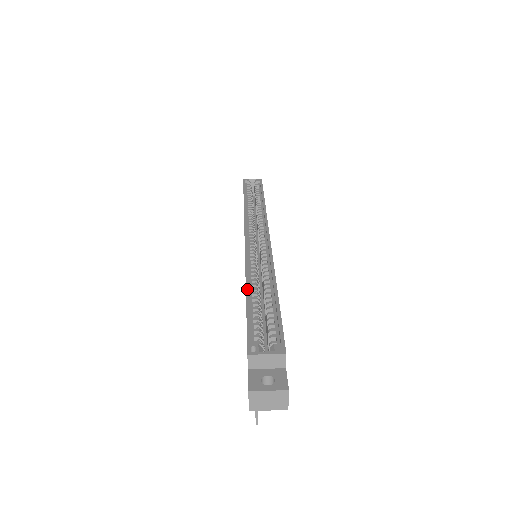
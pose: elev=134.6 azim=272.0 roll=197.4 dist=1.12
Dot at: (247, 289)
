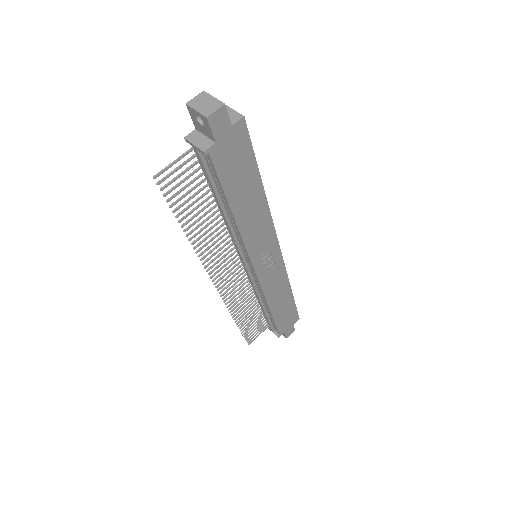
Dot at: occluded
